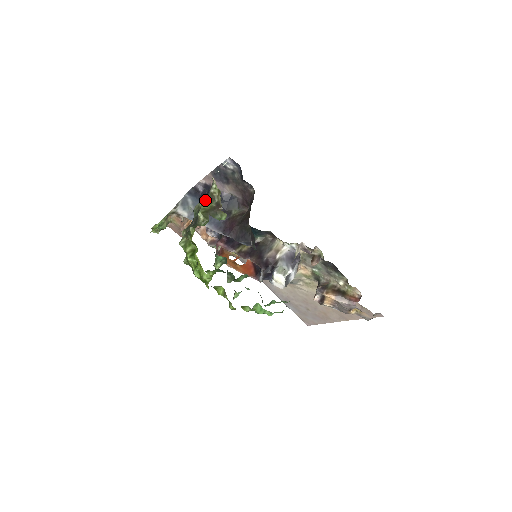
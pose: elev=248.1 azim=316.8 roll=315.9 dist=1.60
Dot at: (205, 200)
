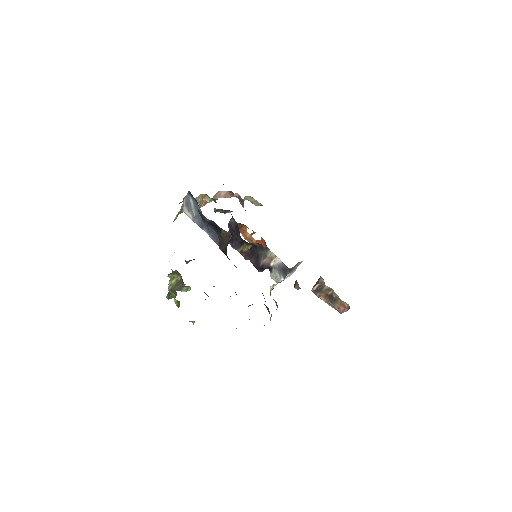
Dot at: (171, 276)
